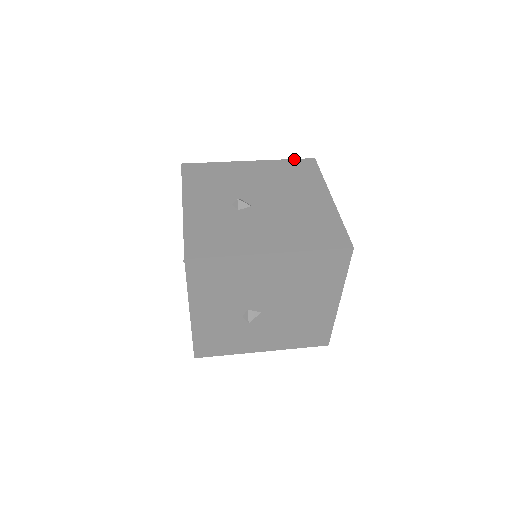
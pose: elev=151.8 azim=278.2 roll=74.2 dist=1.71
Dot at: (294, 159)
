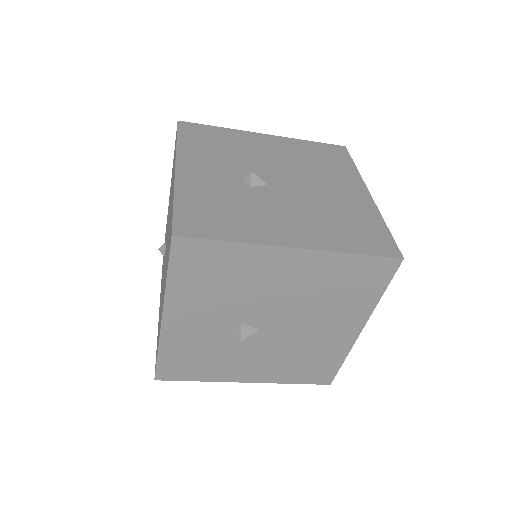
Dot at: (320, 142)
